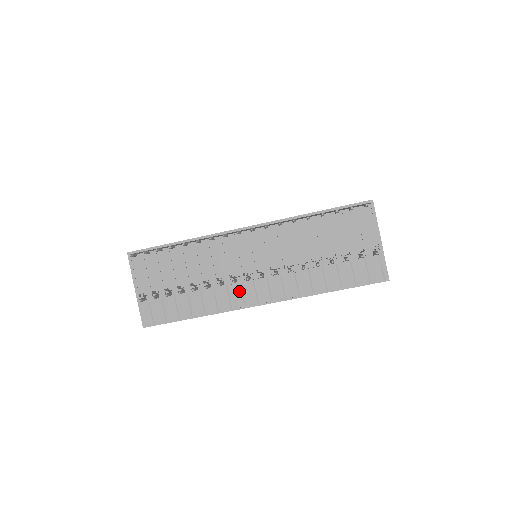
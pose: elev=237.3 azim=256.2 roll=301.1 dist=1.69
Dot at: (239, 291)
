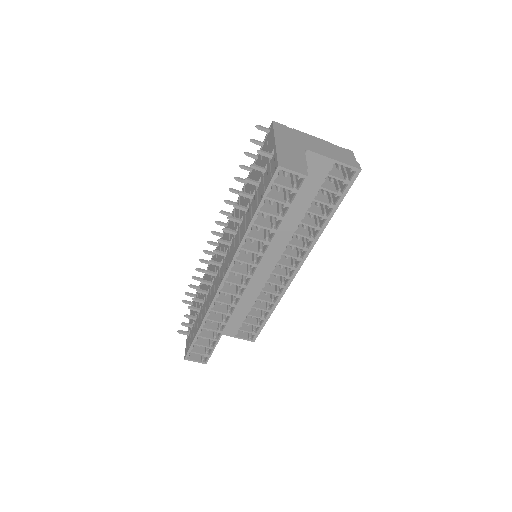
Dot at: occluded
